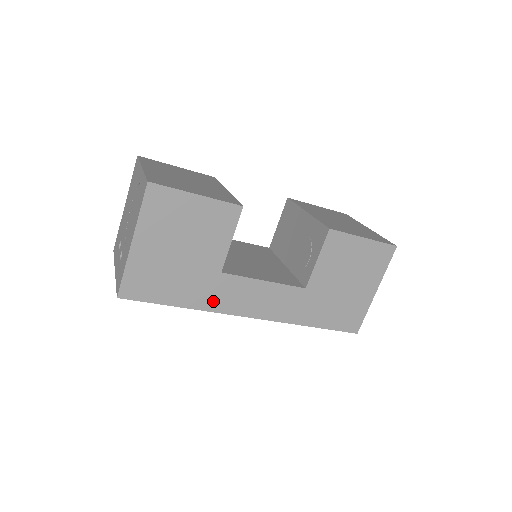
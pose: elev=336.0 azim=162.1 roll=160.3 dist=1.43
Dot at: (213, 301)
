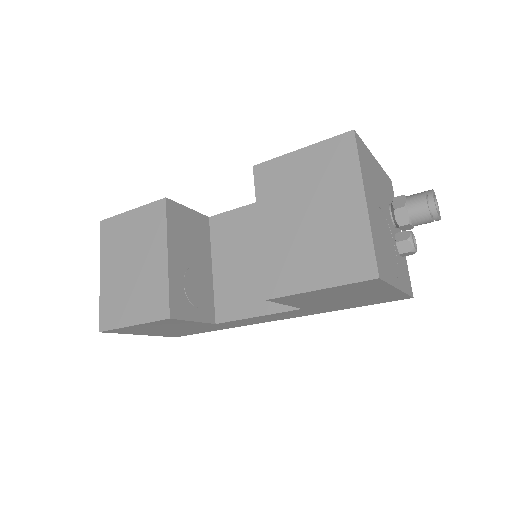
Dot at: (234, 326)
